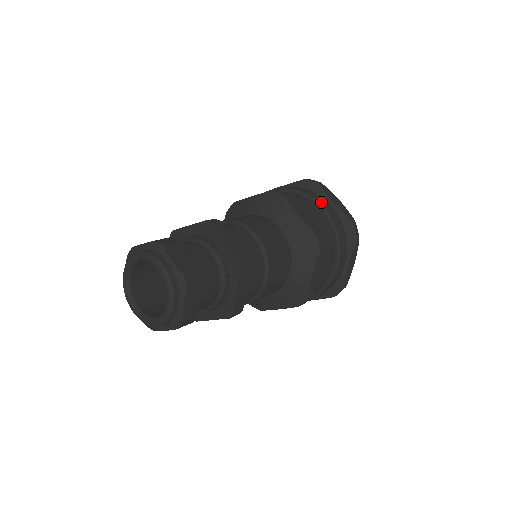
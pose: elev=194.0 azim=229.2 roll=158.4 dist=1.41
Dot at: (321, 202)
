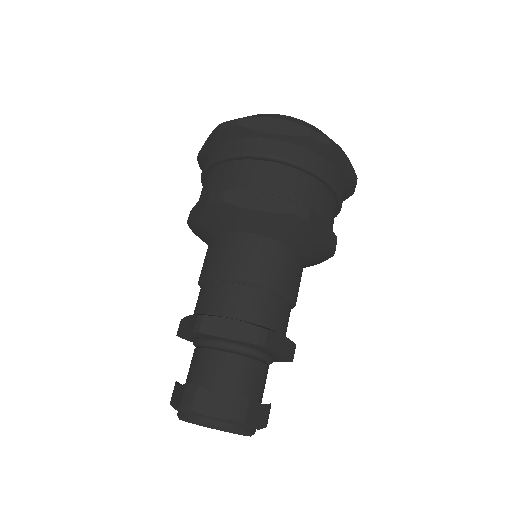
Dot at: (260, 152)
